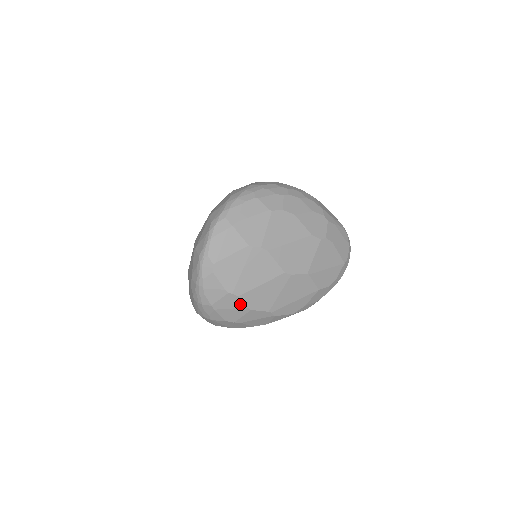
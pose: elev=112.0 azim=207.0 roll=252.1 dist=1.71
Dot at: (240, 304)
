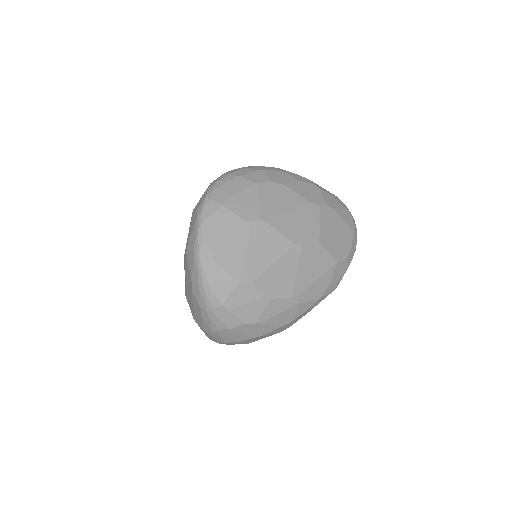
Dot at: (256, 294)
